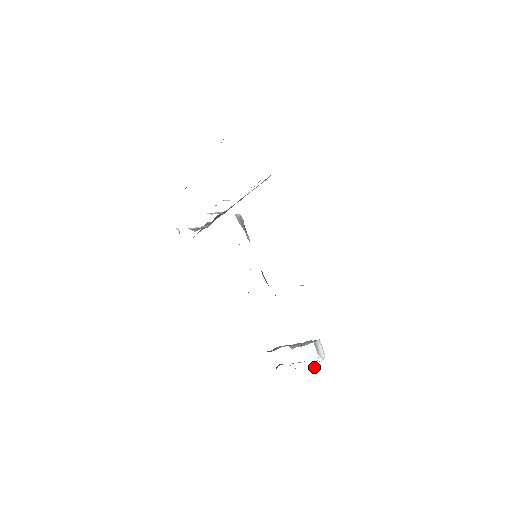
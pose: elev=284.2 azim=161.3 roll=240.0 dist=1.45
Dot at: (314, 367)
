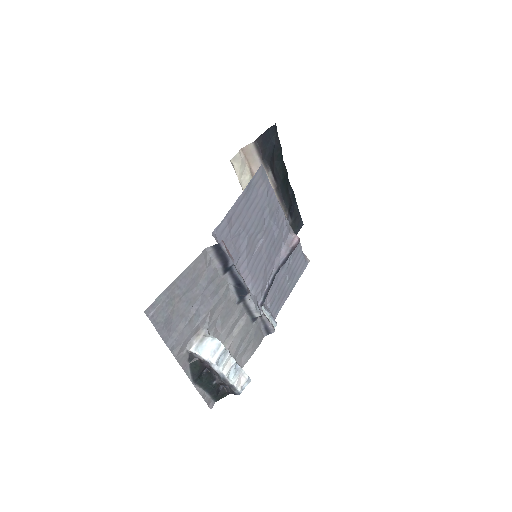
Dot at: (193, 360)
